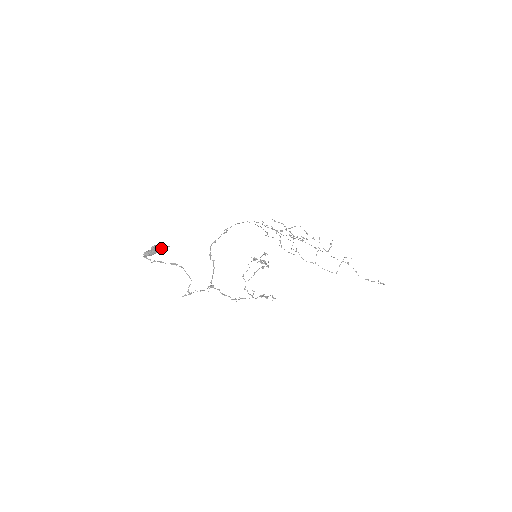
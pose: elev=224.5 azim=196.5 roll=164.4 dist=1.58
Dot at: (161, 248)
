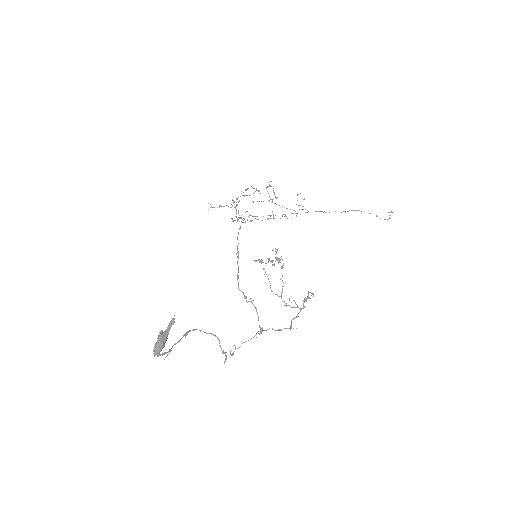
Dot at: (167, 328)
